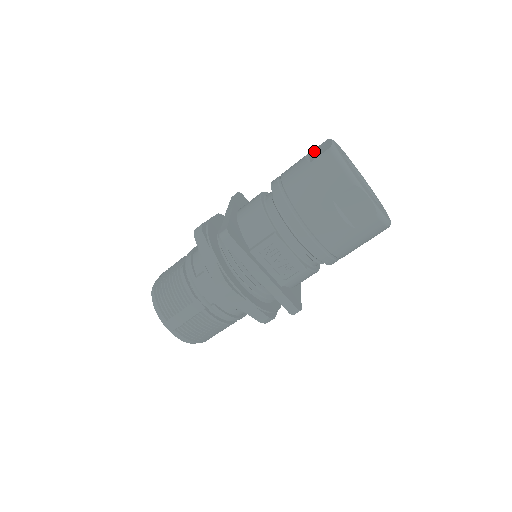
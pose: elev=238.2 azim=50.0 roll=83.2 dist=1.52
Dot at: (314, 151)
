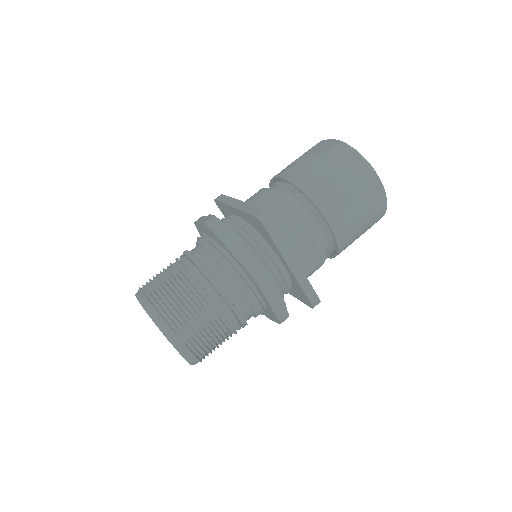
Dot at: (313, 149)
